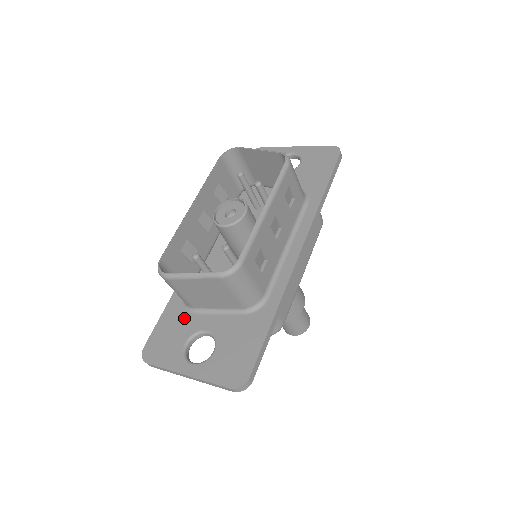
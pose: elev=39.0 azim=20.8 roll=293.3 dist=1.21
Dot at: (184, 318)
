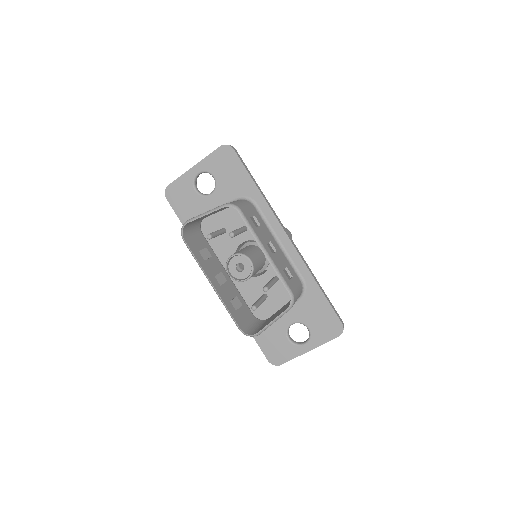
Dot at: (270, 329)
